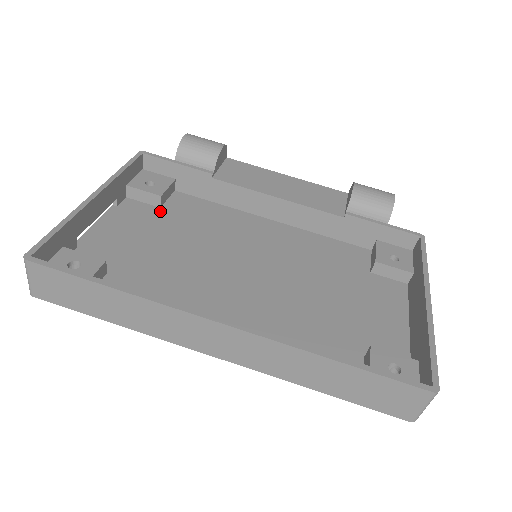
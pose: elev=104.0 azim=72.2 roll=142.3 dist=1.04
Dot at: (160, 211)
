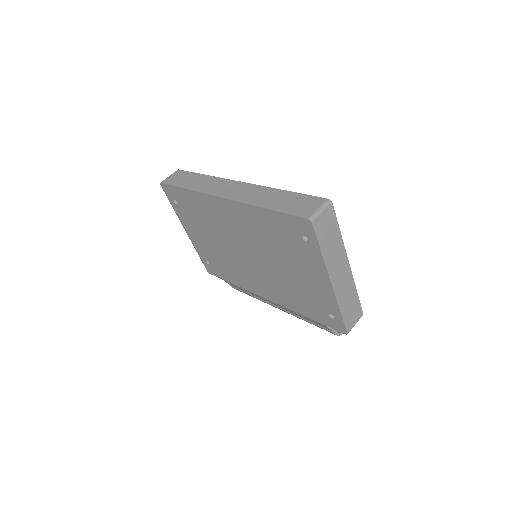
Dot at: occluded
